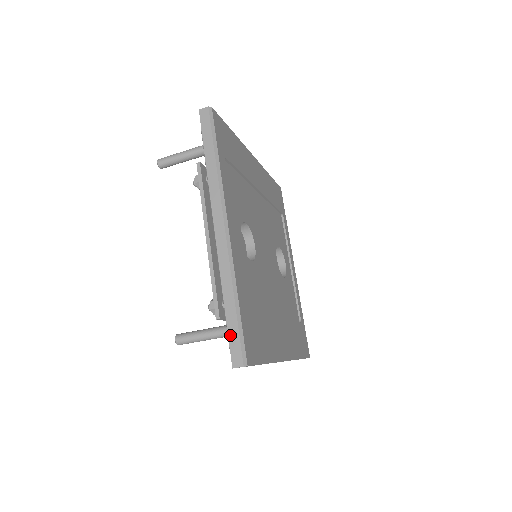
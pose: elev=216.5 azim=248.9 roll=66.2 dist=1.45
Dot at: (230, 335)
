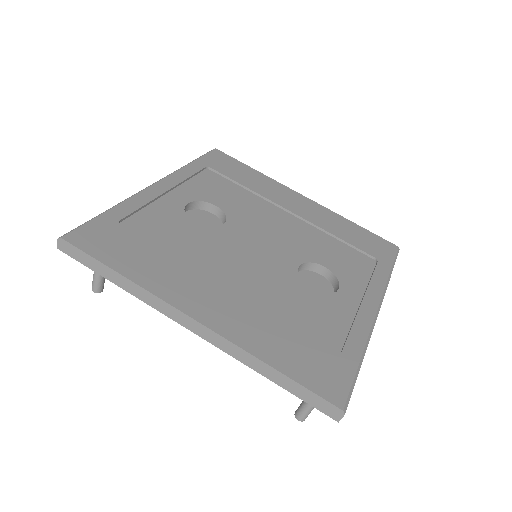
Dot at: occluded
